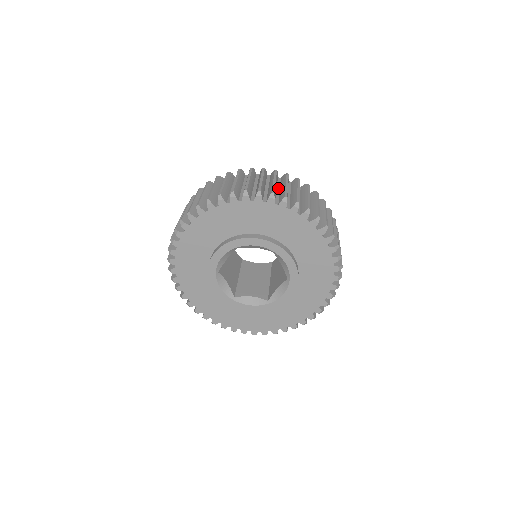
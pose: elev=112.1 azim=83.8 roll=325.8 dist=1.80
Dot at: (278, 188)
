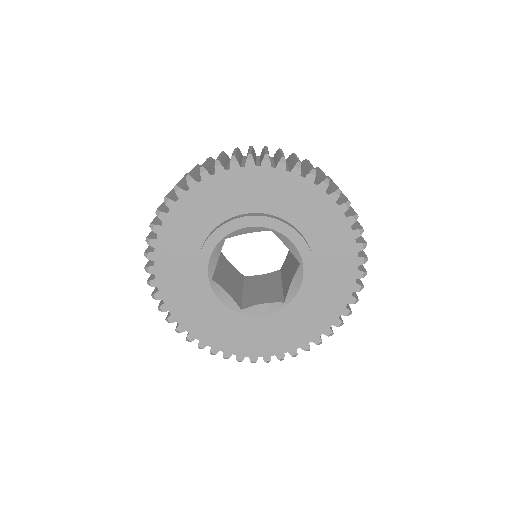
Dot at: (258, 159)
